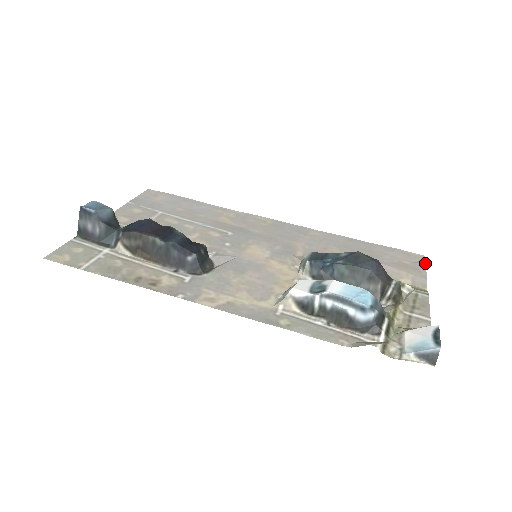
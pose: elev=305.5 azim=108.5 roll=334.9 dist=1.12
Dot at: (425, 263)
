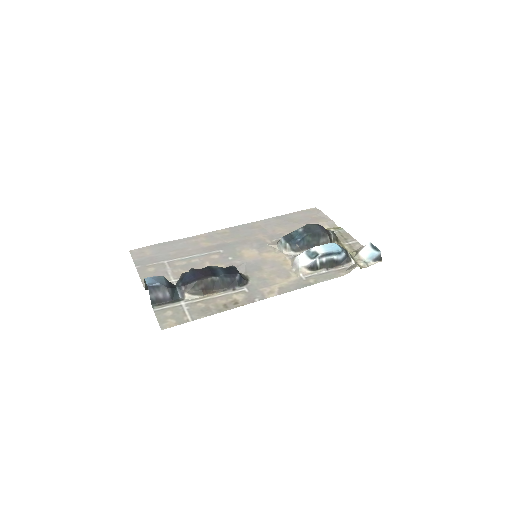
Dot at: (322, 212)
